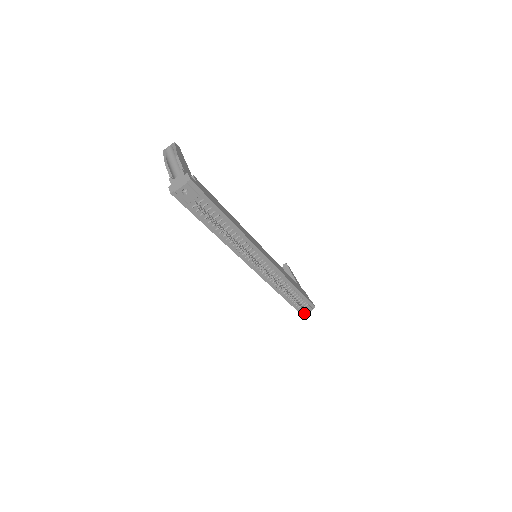
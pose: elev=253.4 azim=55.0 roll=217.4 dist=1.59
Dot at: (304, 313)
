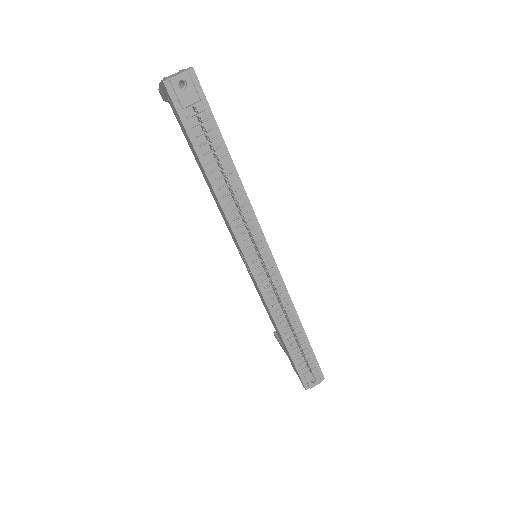
Dot at: (309, 385)
